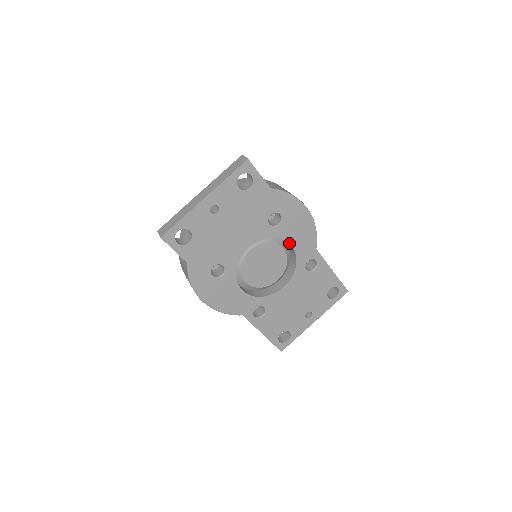
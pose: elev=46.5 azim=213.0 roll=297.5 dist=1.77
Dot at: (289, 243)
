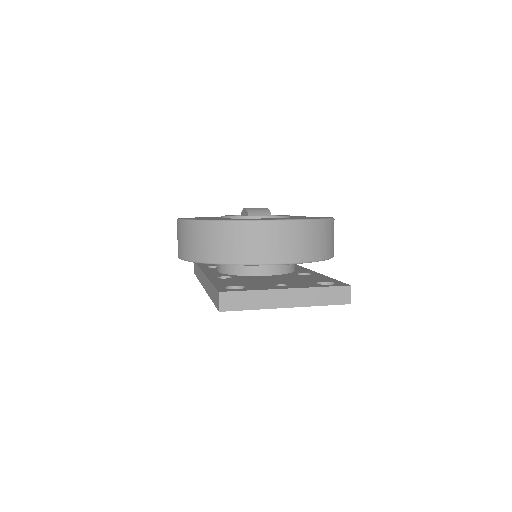
Dot at: occluded
